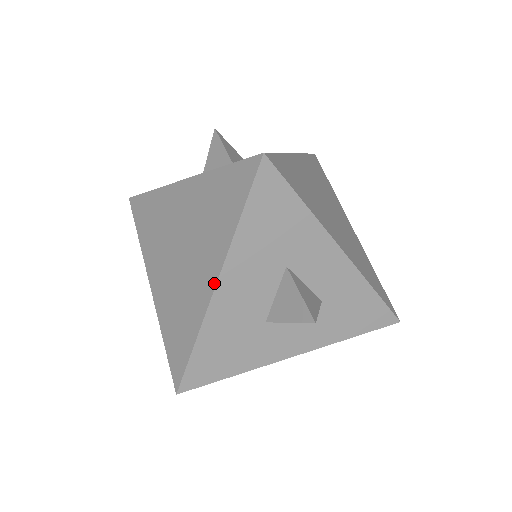
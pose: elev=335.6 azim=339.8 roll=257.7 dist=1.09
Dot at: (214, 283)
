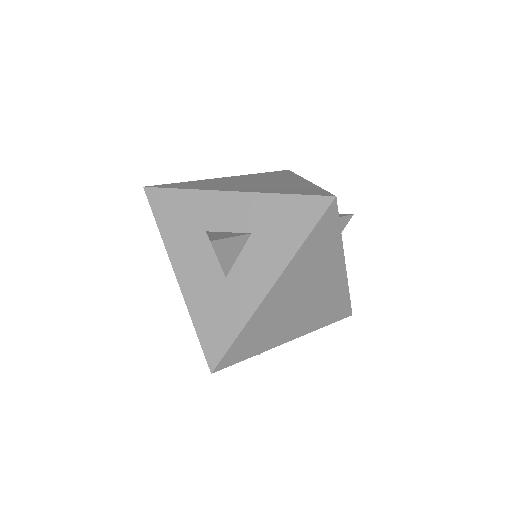
Dot at: (176, 276)
